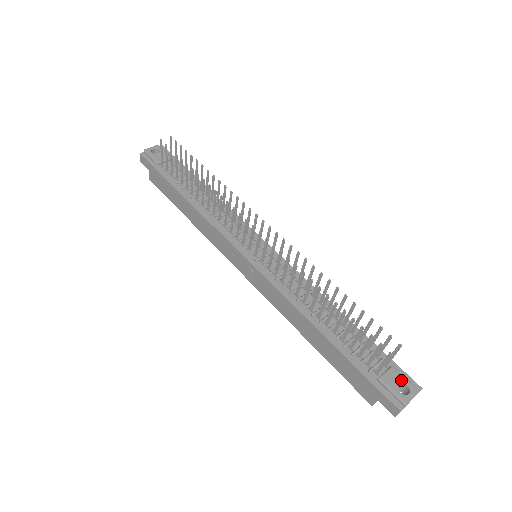
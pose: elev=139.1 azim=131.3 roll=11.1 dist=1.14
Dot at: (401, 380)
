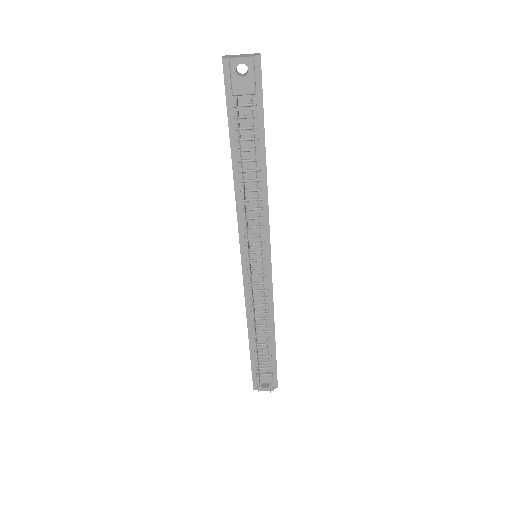
Dot at: (269, 382)
